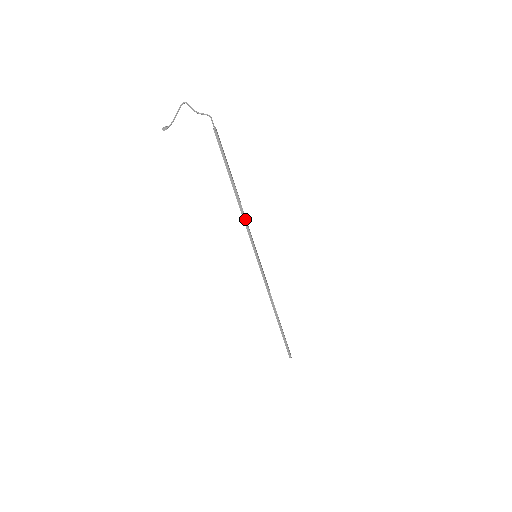
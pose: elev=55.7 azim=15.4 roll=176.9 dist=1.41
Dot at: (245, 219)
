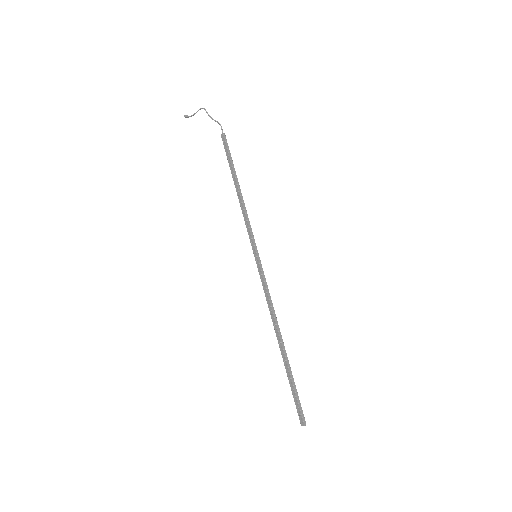
Dot at: (246, 212)
